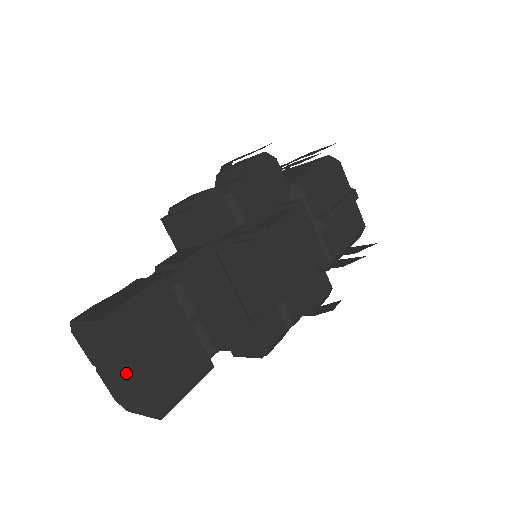
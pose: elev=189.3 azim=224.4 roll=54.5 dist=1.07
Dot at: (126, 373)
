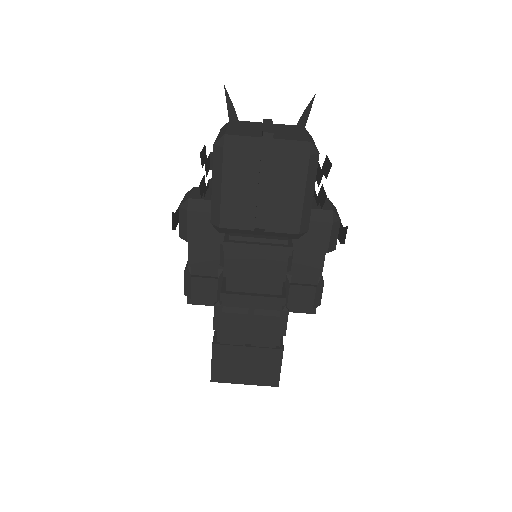
Dot at: occluded
